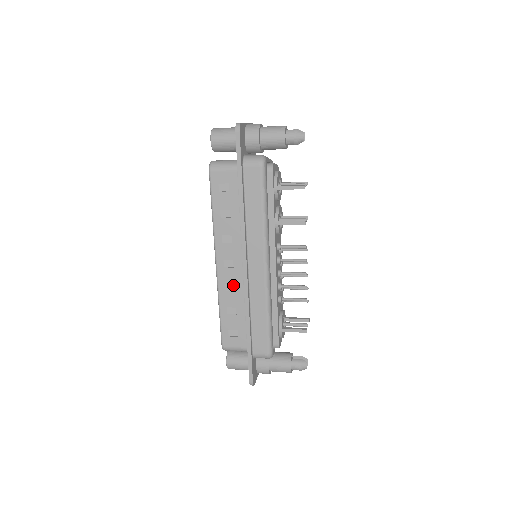
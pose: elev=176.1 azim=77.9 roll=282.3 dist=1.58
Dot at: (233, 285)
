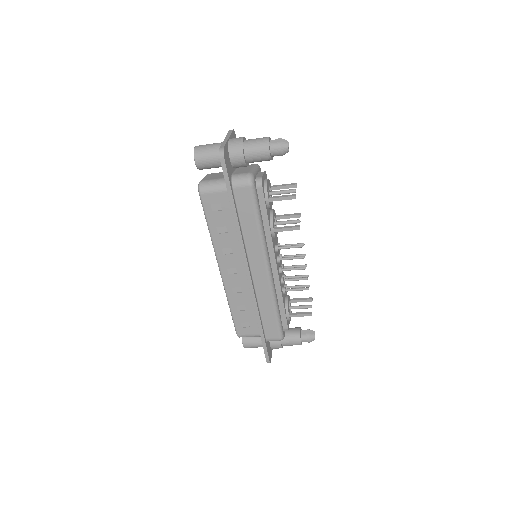
Dot at: (239, 287)
